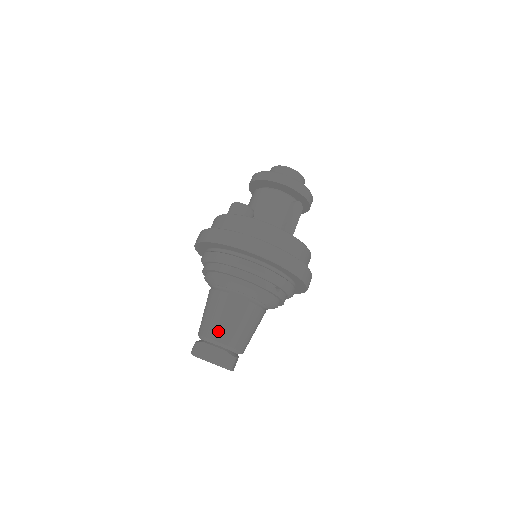
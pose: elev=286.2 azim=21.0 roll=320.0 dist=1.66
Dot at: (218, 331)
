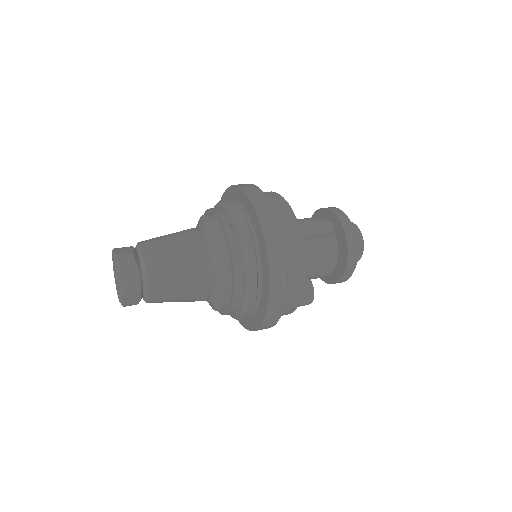
Dot at: (149, 239)
